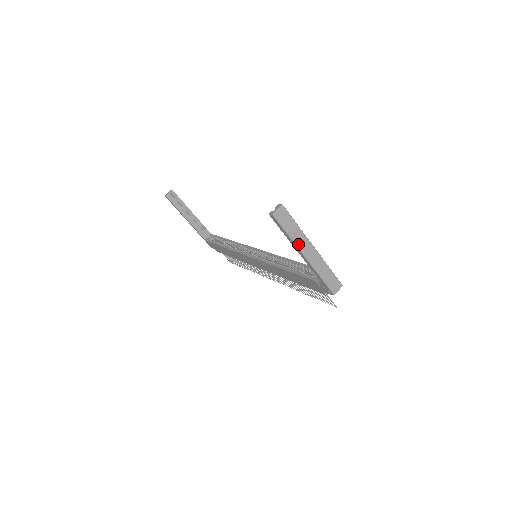
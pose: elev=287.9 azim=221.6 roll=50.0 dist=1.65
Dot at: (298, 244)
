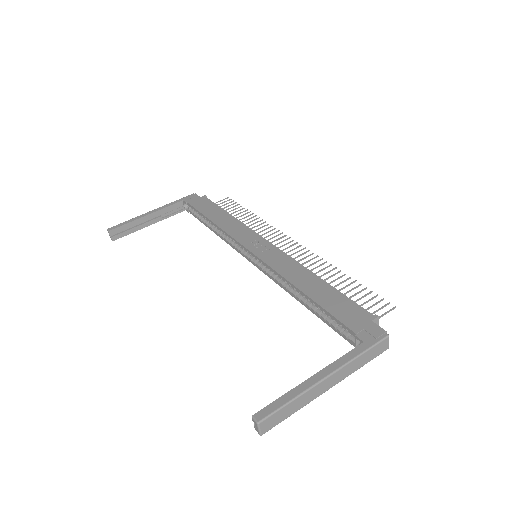
Dot at: (310, 400)
